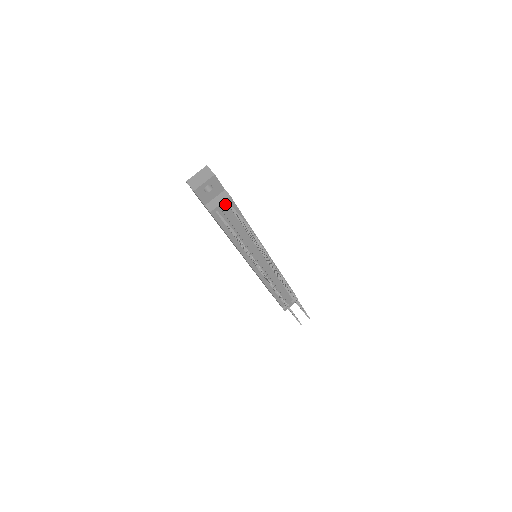
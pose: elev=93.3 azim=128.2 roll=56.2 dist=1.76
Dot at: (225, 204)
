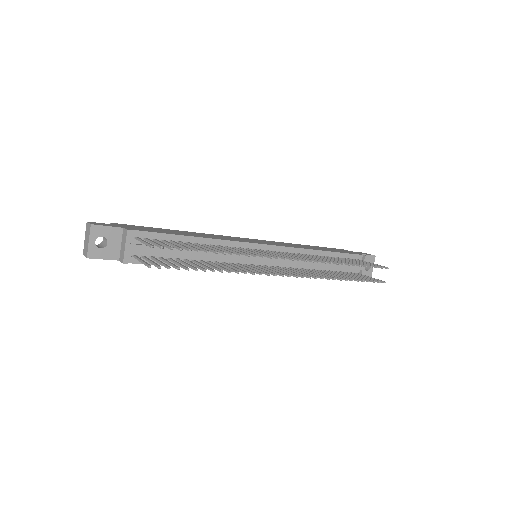
Dot at: (135, 241)
